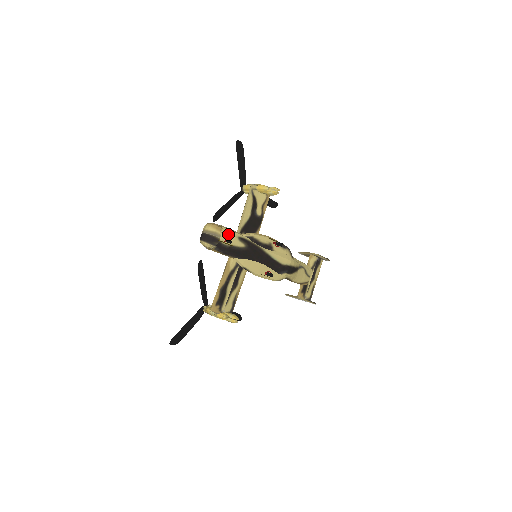
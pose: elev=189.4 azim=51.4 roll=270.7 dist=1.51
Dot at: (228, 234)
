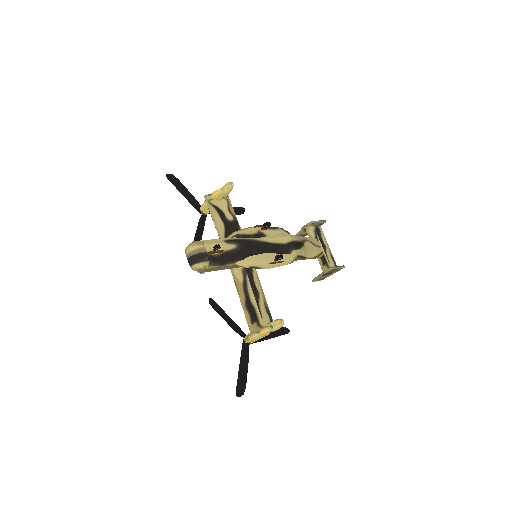
Dot at: (212, 243)
